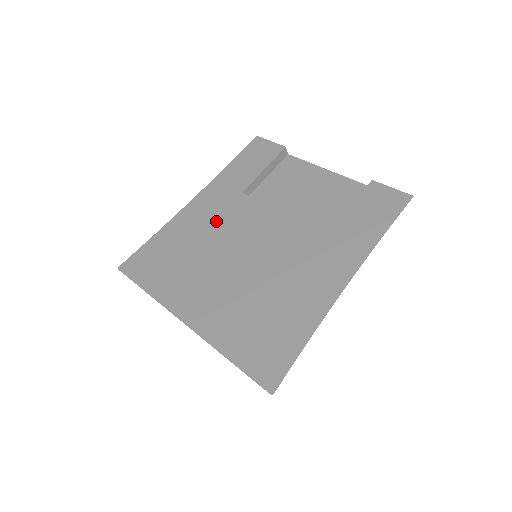
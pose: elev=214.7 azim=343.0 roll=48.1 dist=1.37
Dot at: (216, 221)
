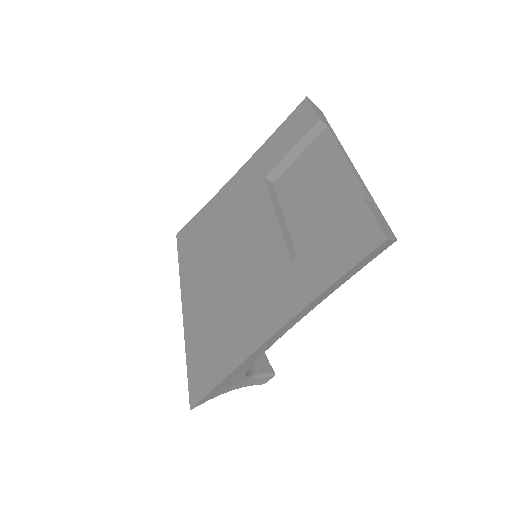
Dot at: (236, 208)
